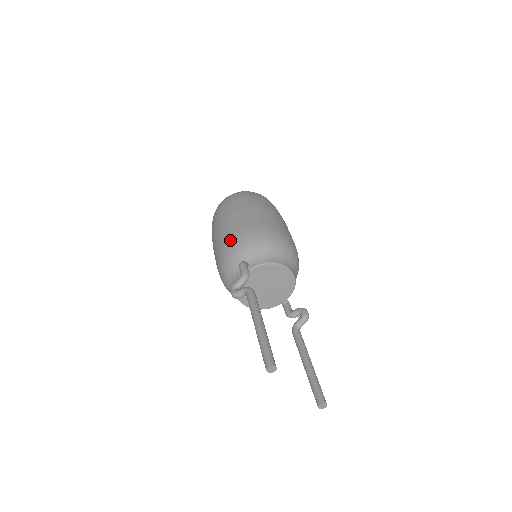
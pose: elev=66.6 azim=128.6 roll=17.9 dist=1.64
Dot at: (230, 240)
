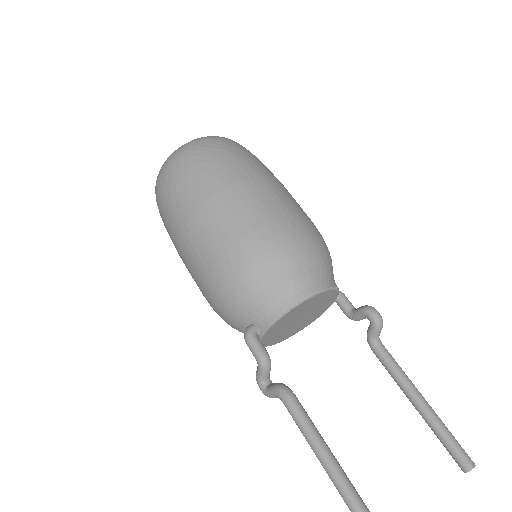
Dot at: (207, 292)
